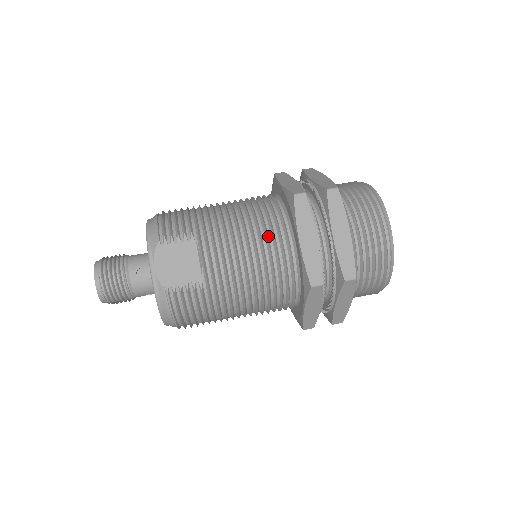
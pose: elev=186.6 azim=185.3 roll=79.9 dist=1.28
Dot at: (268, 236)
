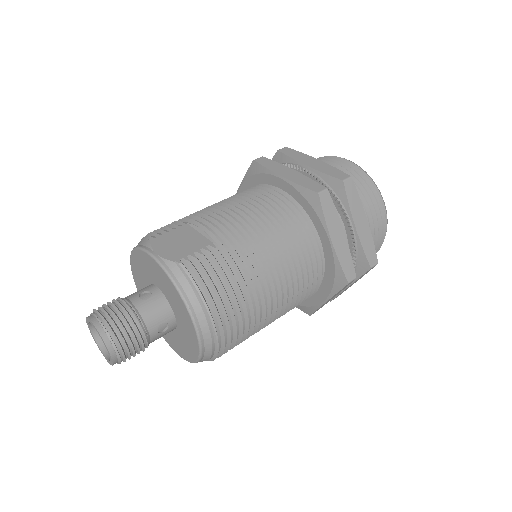
Dot at: (253, 197)
